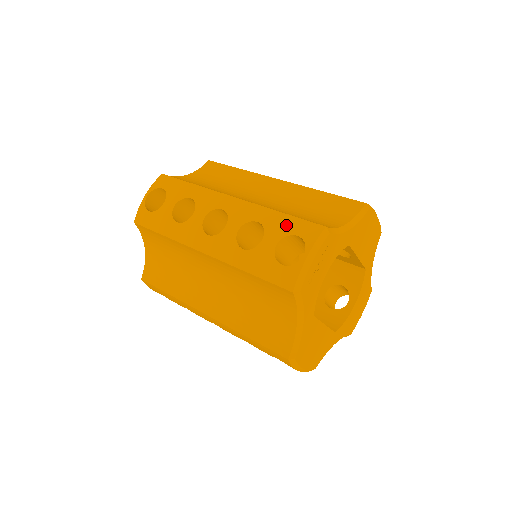
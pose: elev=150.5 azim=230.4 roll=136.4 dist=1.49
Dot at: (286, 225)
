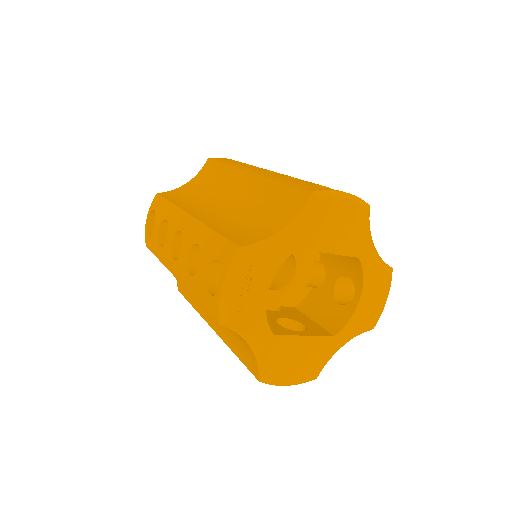
Dot at: (213, 247)
